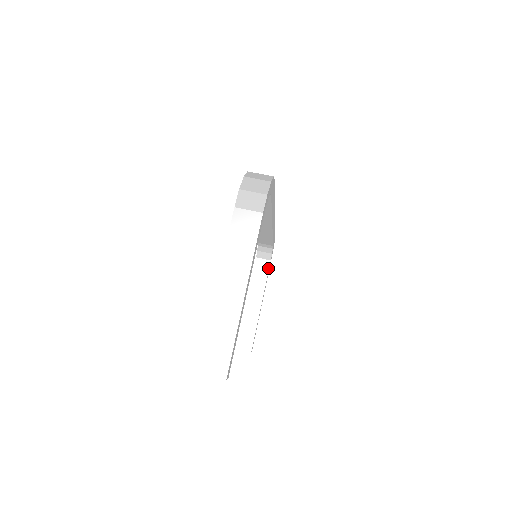
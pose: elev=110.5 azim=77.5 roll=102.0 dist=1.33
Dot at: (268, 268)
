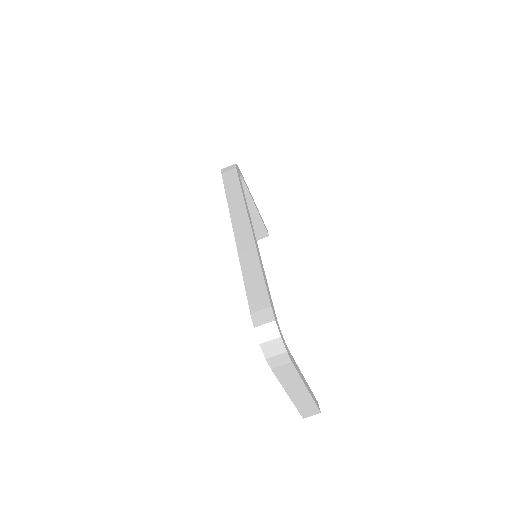
Dot at: (243, 181)
